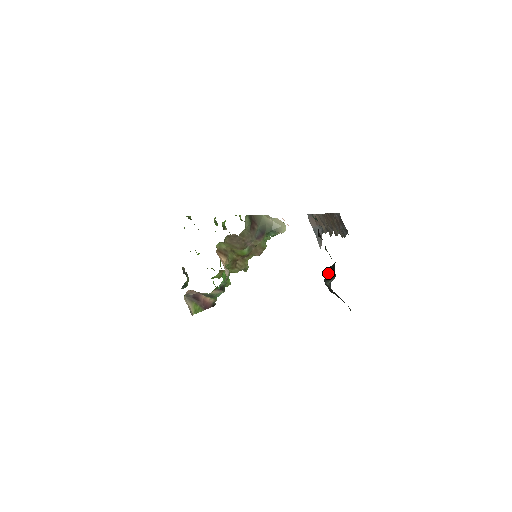
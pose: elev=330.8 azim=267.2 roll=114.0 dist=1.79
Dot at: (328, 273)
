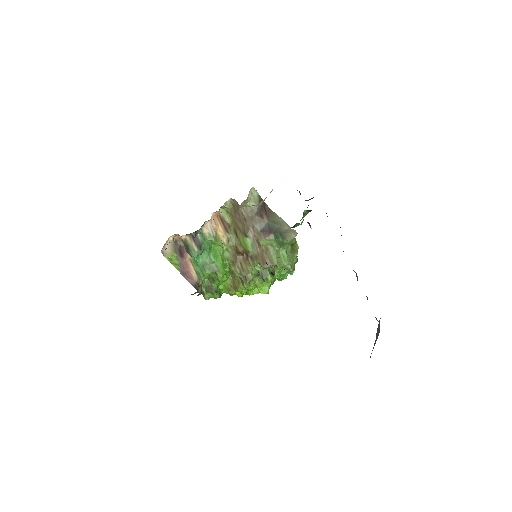
Dot at: occluded
